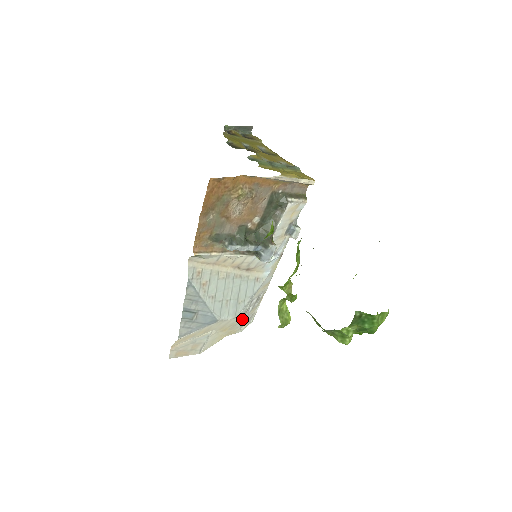
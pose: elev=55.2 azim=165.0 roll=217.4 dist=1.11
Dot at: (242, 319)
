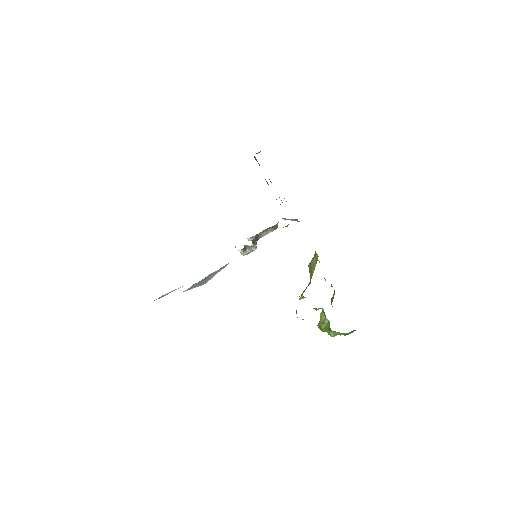
Dot at: occluded
